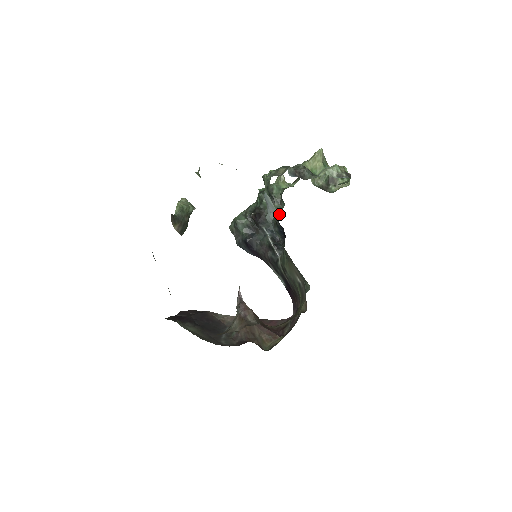
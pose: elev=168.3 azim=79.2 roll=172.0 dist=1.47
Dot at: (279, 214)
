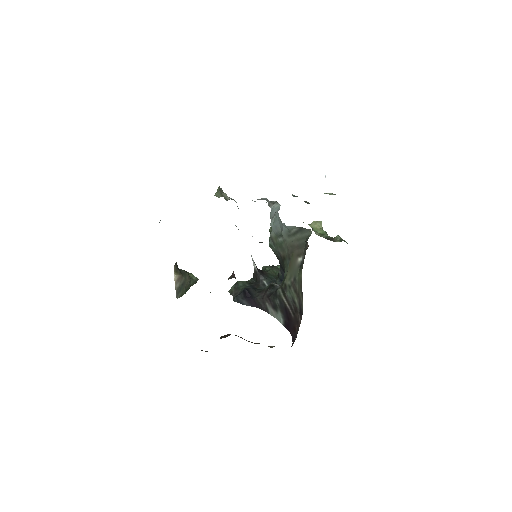
Dot at: occluded
